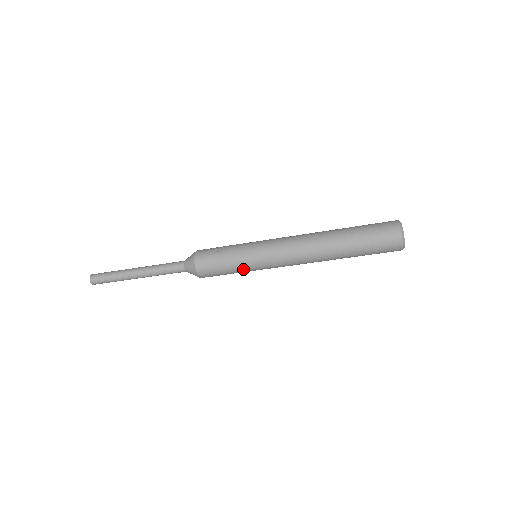
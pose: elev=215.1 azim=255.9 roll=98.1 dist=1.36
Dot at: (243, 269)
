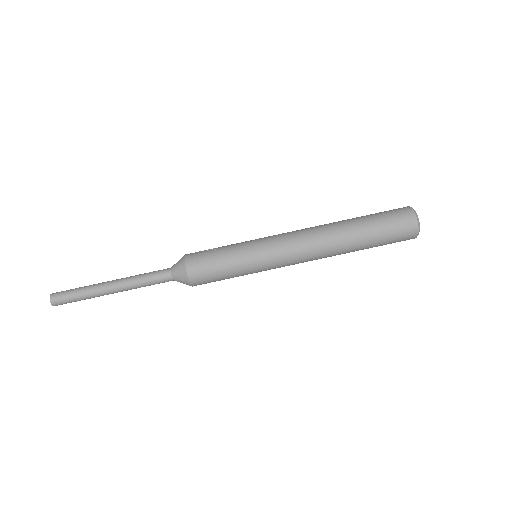
Dot at: (242, 266)
